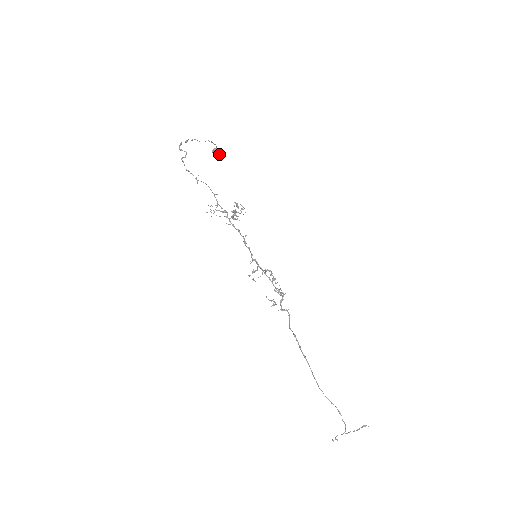
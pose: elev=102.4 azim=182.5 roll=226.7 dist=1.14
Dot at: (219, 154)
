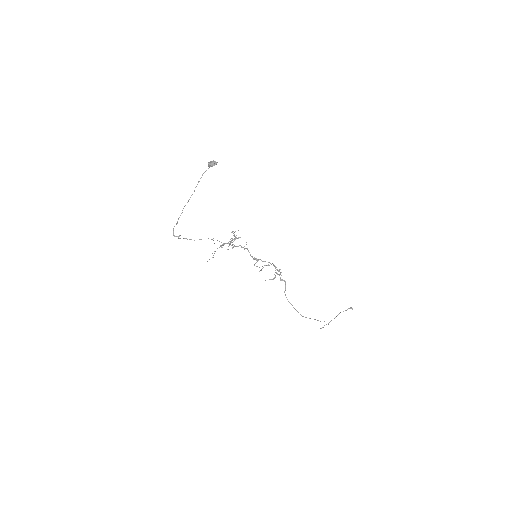
Dot at: (214, 165)
